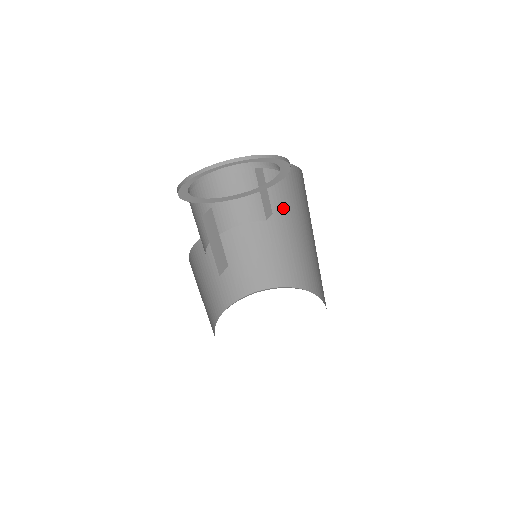
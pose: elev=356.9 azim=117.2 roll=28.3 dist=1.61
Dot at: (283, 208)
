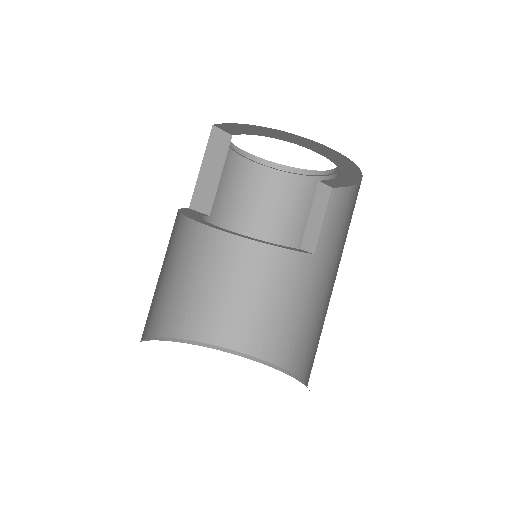
Dot at: (328, 248)
